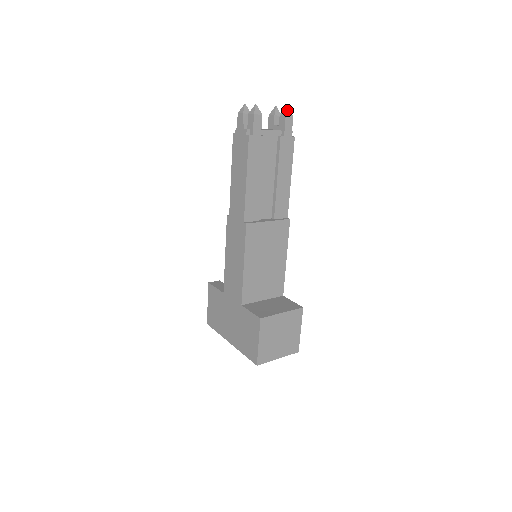
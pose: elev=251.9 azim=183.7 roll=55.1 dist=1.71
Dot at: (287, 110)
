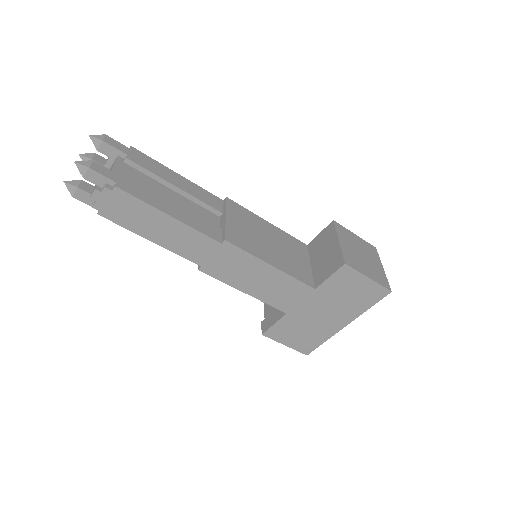
Dot at: (94, 137)
